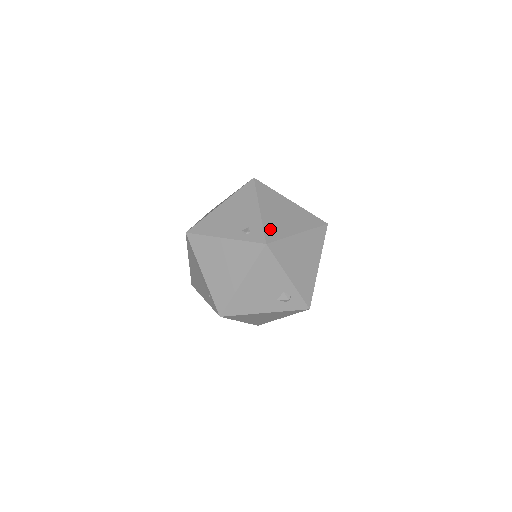
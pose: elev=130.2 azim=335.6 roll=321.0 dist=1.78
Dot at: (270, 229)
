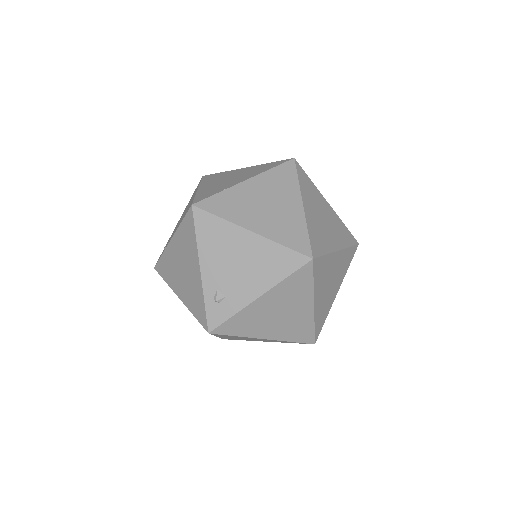
Dot at: (237, 322)
